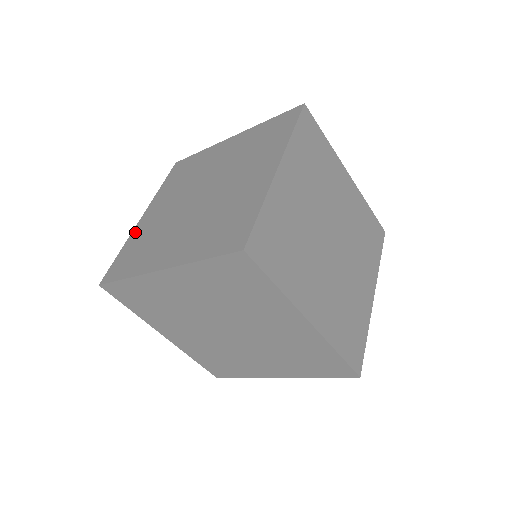
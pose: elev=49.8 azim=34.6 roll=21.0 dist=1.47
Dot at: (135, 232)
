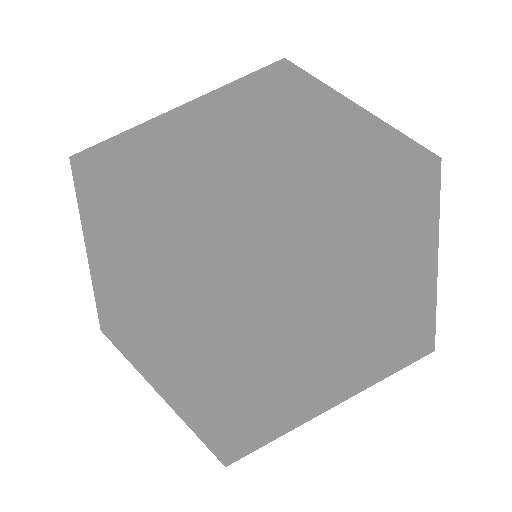
Dot at: (152, 123)
